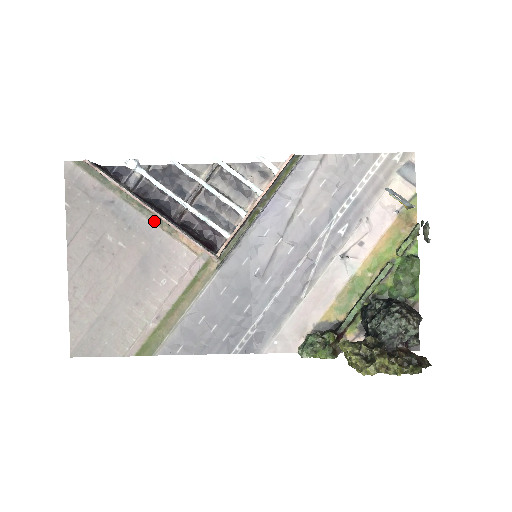
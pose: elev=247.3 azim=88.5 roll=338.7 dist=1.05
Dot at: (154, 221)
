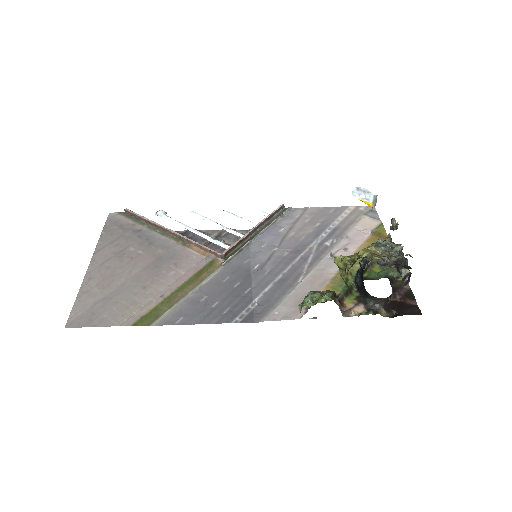
Dot at: (172, 239)
